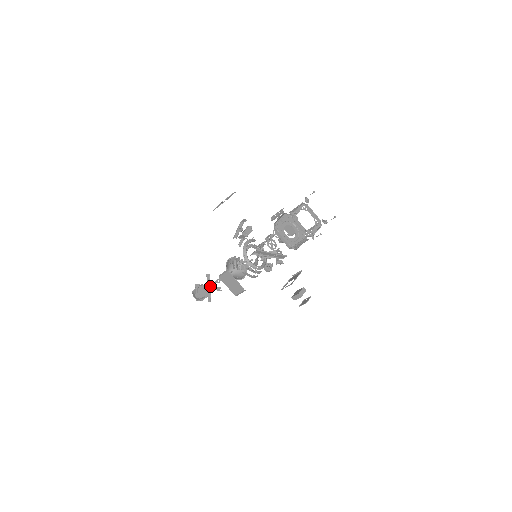
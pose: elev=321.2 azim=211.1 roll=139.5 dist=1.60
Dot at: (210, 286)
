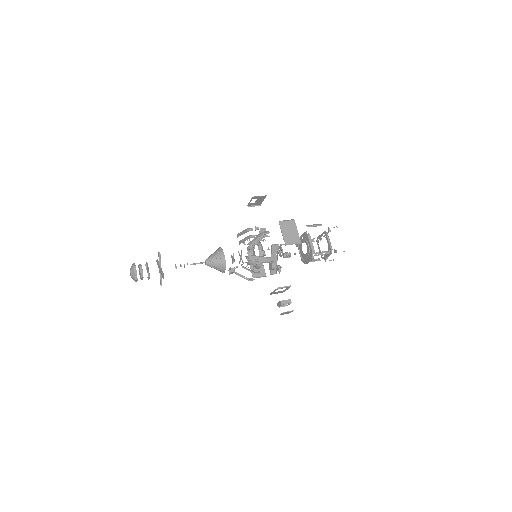
Dot at: occluded
